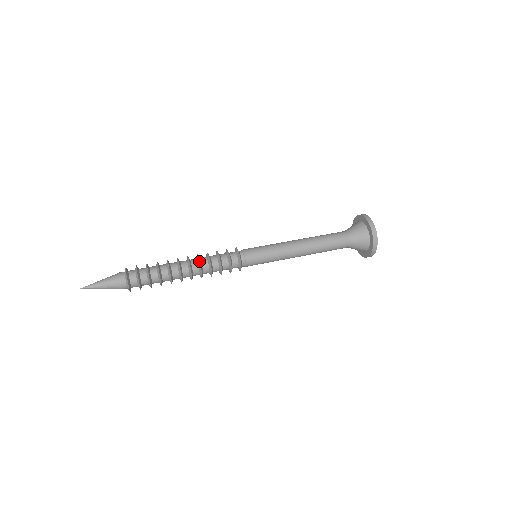
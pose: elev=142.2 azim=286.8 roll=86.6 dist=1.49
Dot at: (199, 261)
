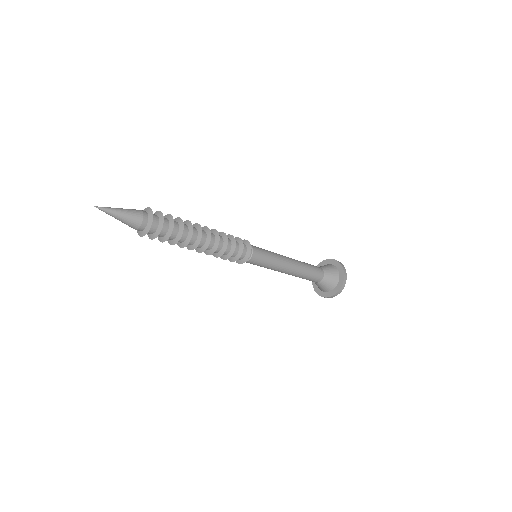
Dot at: occluded
